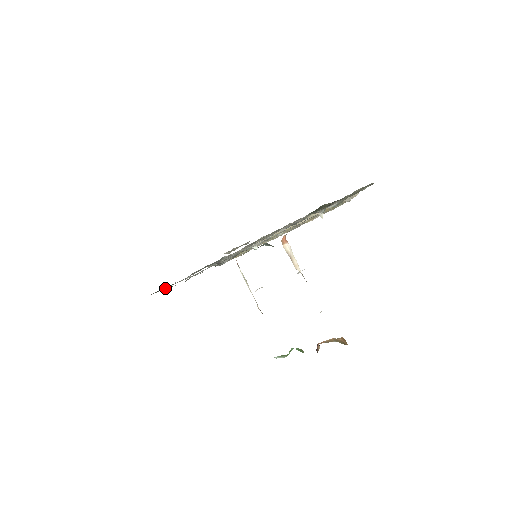
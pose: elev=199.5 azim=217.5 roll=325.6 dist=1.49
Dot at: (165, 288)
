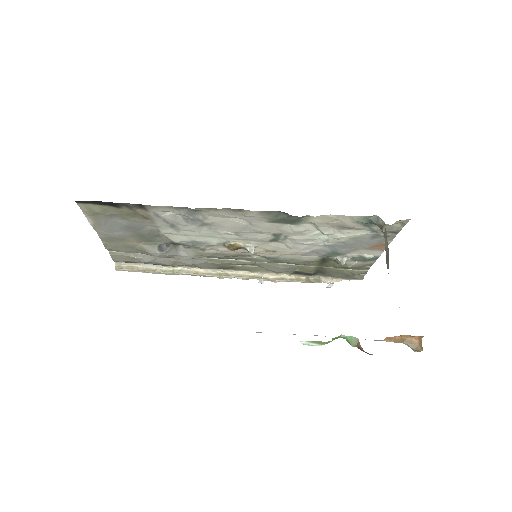
Dot at: (124, 207)
